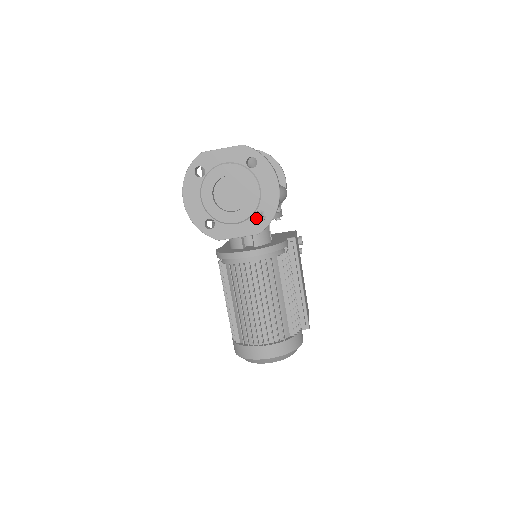
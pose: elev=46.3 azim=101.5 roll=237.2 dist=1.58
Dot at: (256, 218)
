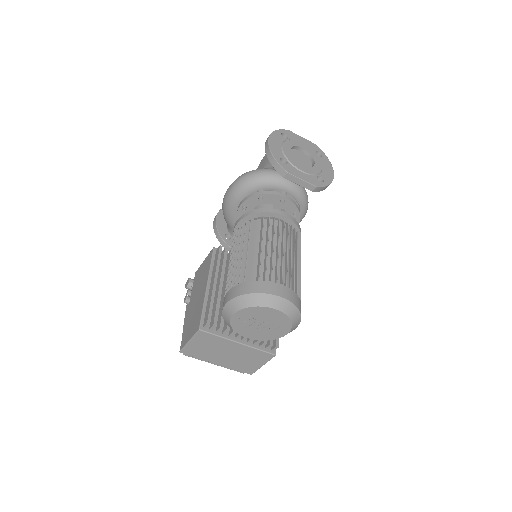
Dot at: (316, 179)
